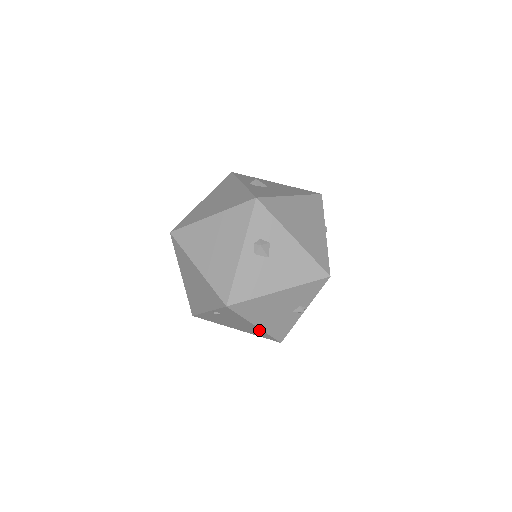
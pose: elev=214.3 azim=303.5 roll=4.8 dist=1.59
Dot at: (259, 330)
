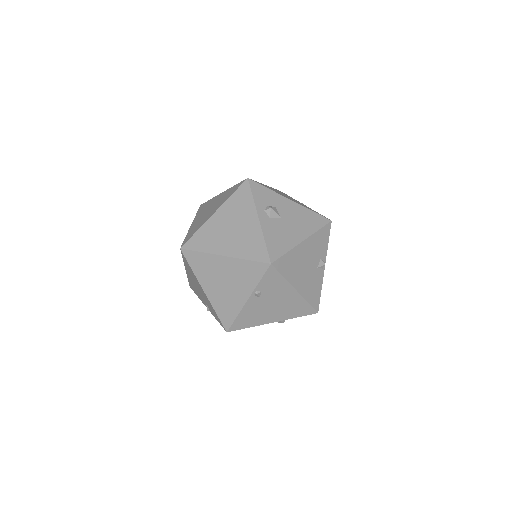
Dot at: (298, 299)
